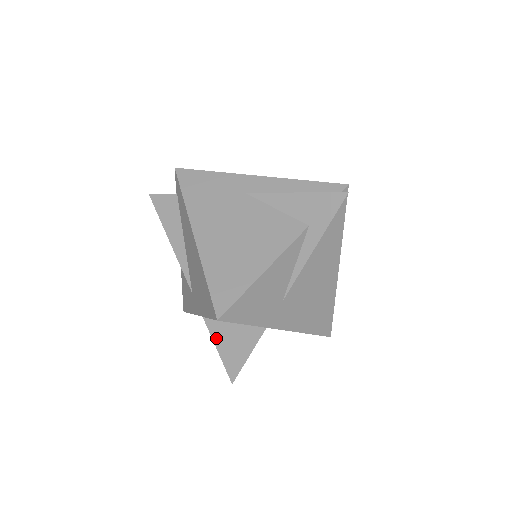
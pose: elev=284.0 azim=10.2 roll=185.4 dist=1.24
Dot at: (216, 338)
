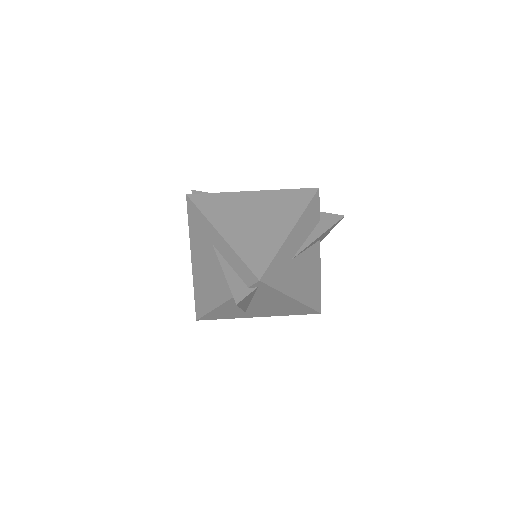
Dot at: occluded
